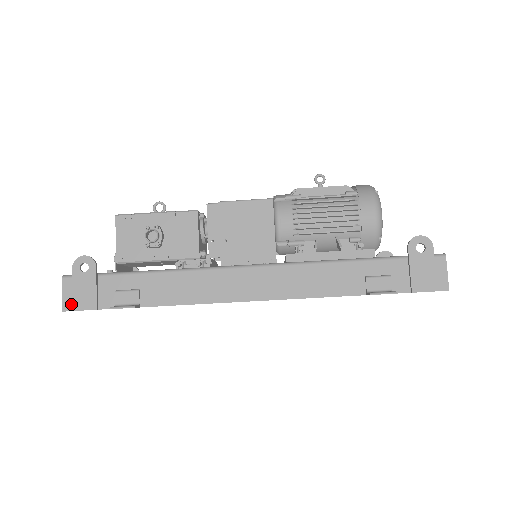
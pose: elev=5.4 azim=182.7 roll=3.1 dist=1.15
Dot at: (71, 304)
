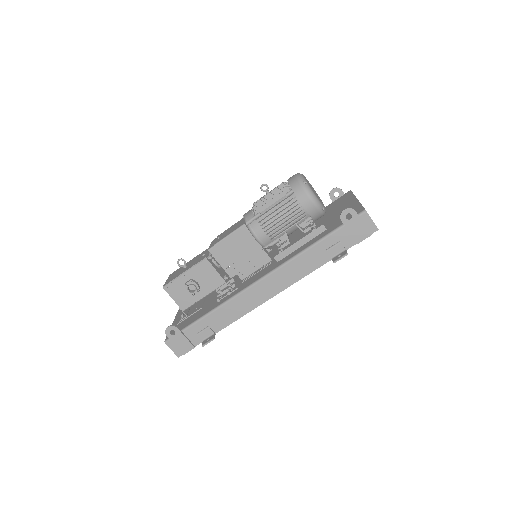
Dot at: (180, 352)
